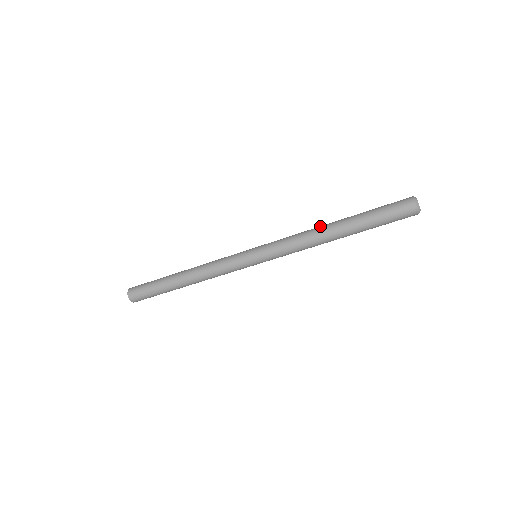
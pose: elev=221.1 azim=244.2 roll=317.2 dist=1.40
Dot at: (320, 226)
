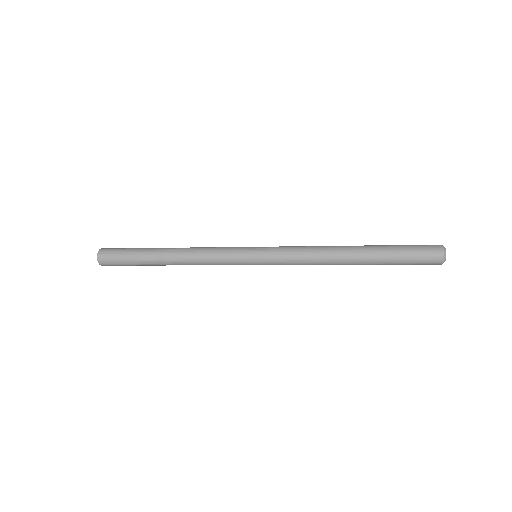
Dot at: (336, 248)
